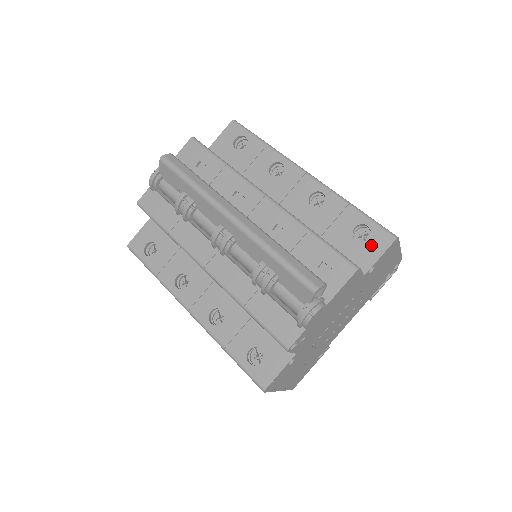
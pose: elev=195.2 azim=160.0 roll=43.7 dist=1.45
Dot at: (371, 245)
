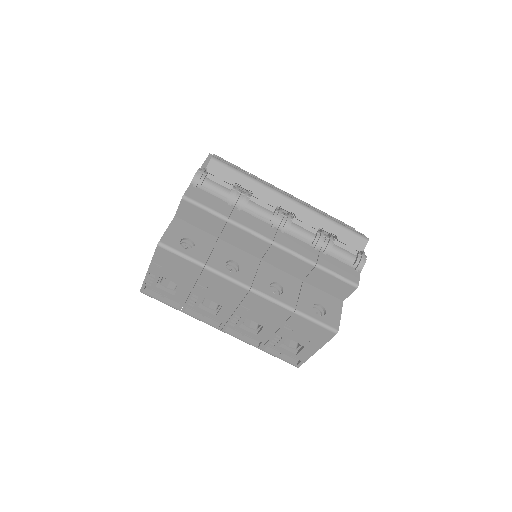
Dot at: occluded
